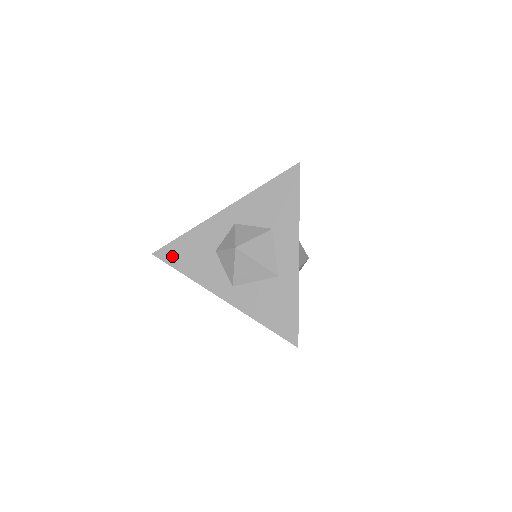
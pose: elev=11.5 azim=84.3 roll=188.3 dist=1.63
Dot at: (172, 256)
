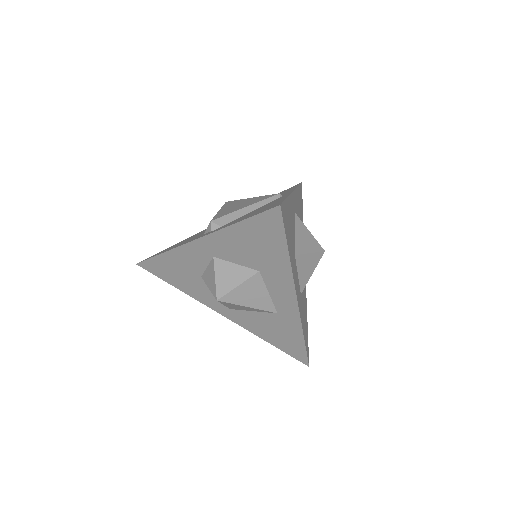
Dot at: (157, 271)
